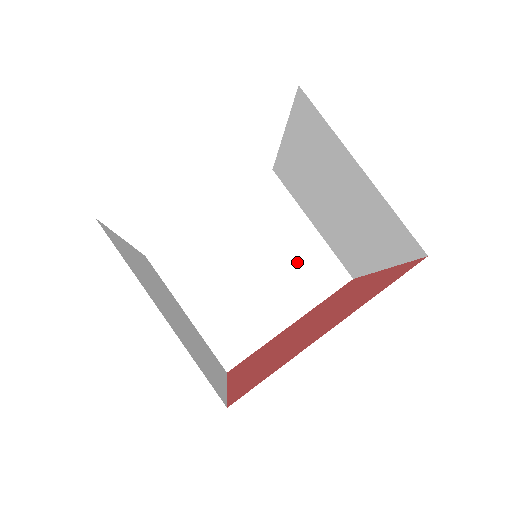
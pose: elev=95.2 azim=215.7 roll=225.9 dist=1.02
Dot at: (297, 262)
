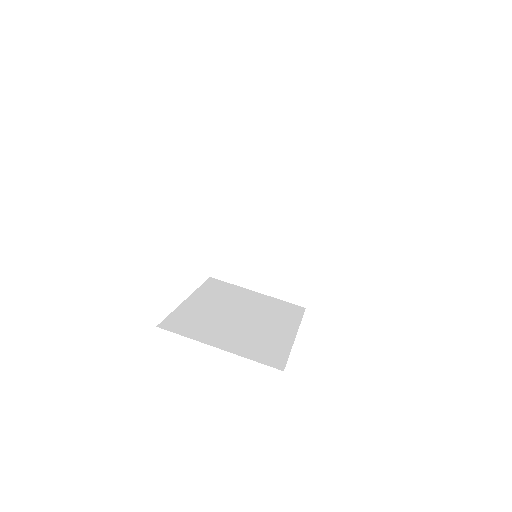
Dot at: (296, 214)
